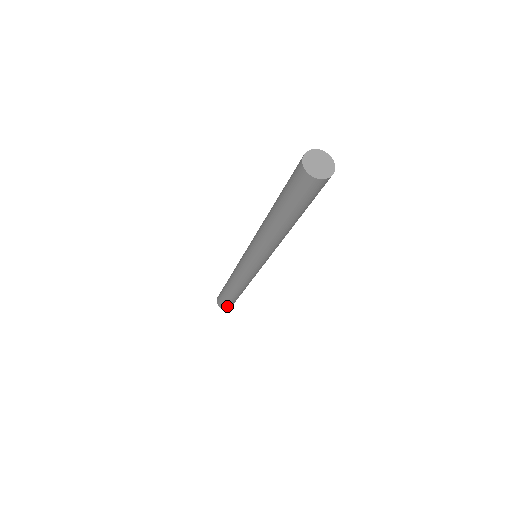
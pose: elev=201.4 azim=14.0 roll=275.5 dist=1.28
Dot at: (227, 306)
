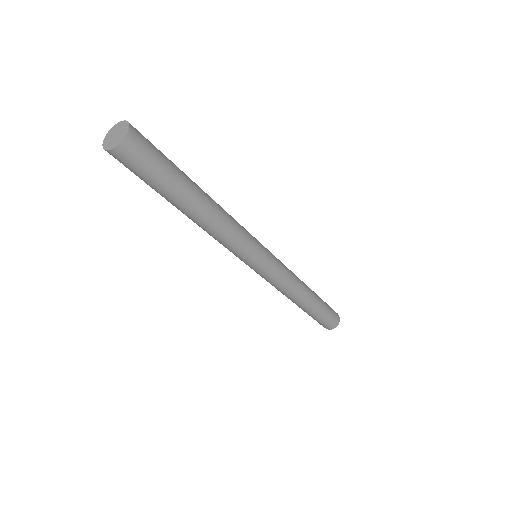
Dot at: (321, 324)
